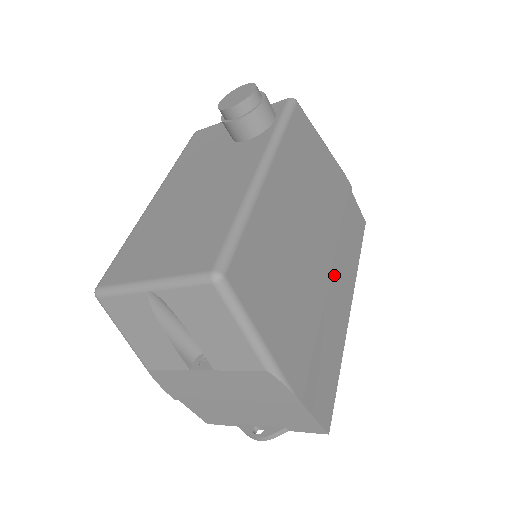
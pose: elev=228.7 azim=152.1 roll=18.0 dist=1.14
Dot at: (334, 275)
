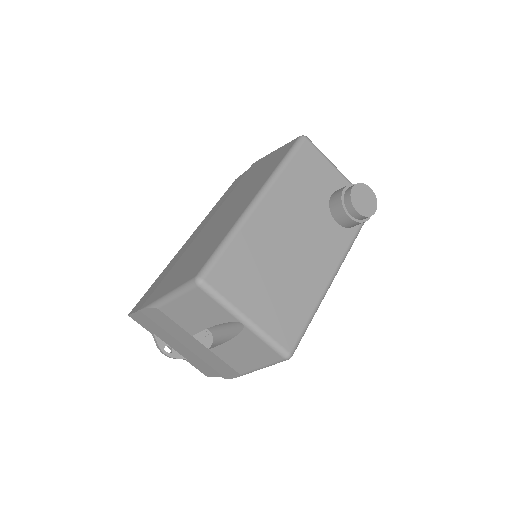
Dot at: occluded
